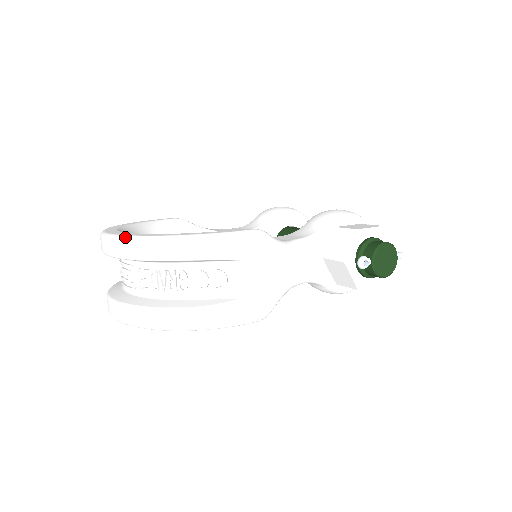
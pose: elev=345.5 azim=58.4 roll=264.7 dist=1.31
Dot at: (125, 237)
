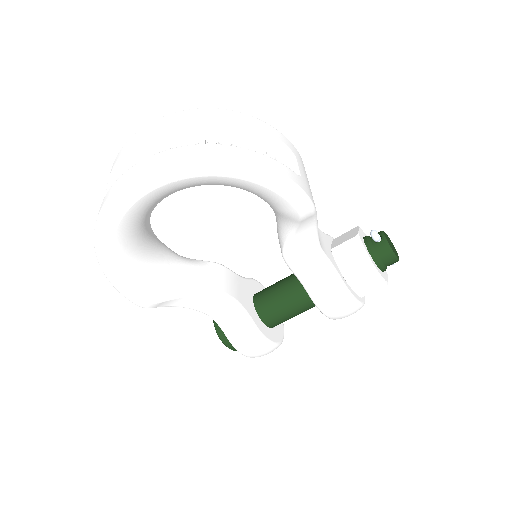
Dot at: (180, 111)
